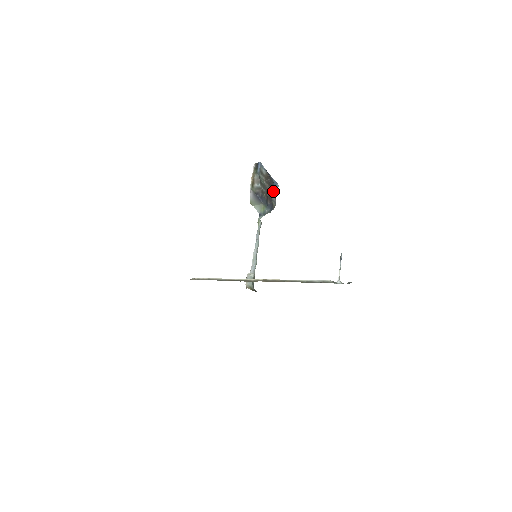
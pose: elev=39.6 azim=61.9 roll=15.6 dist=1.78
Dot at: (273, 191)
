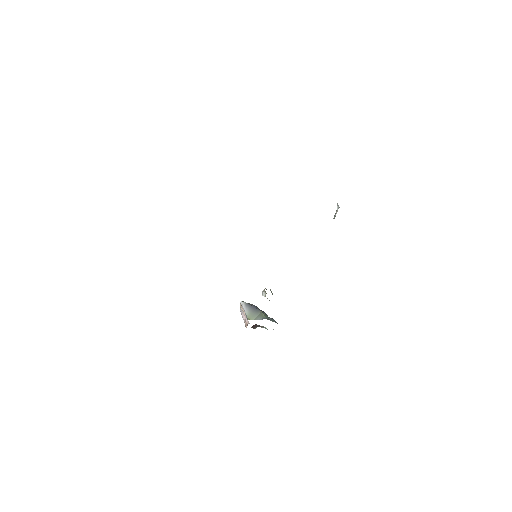
Dot at: occluded
